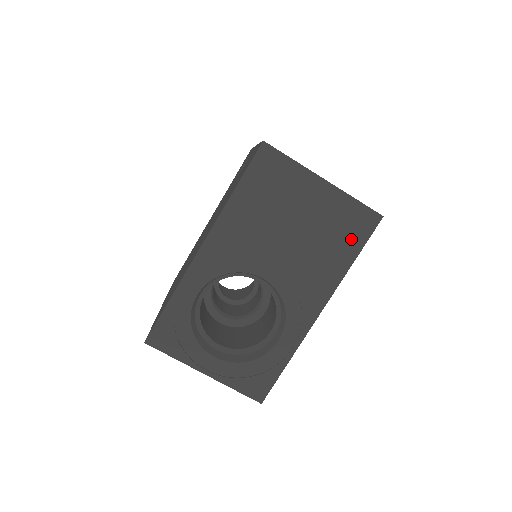
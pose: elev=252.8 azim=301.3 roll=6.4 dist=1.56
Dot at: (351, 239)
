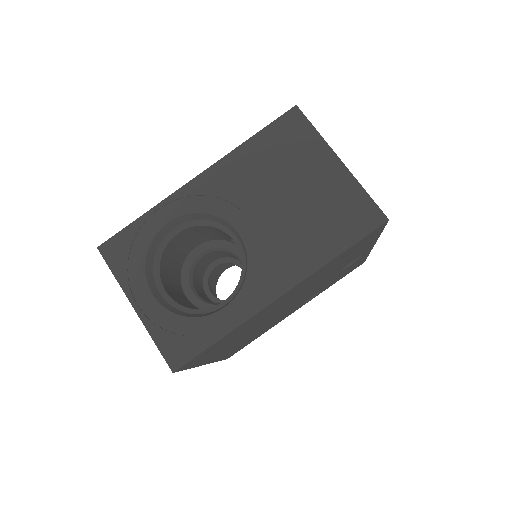
Dot at: (345, 230)
